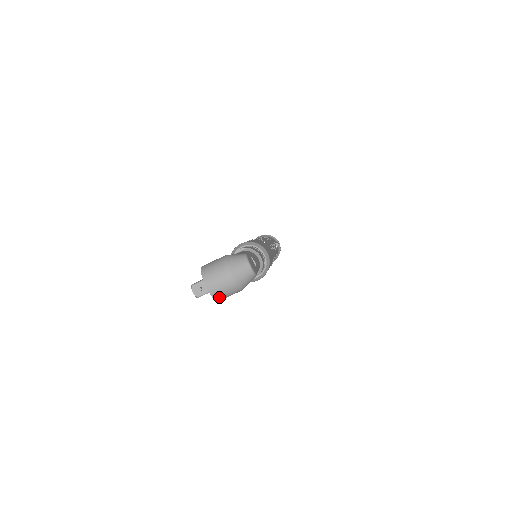
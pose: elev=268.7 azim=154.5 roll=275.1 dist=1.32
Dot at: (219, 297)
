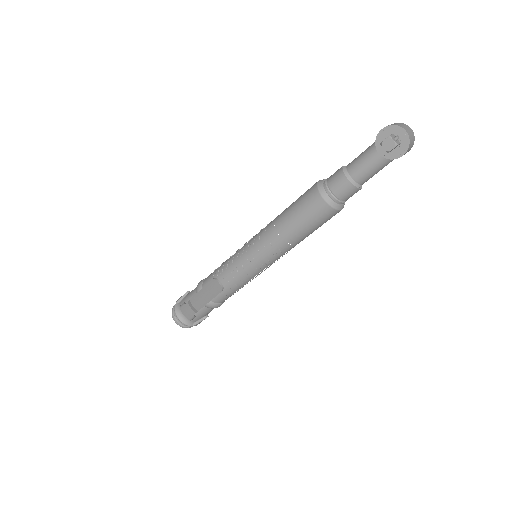
Dot at: (410, 145)
